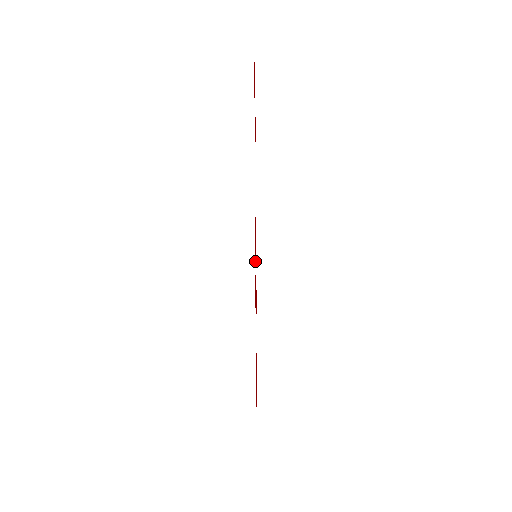
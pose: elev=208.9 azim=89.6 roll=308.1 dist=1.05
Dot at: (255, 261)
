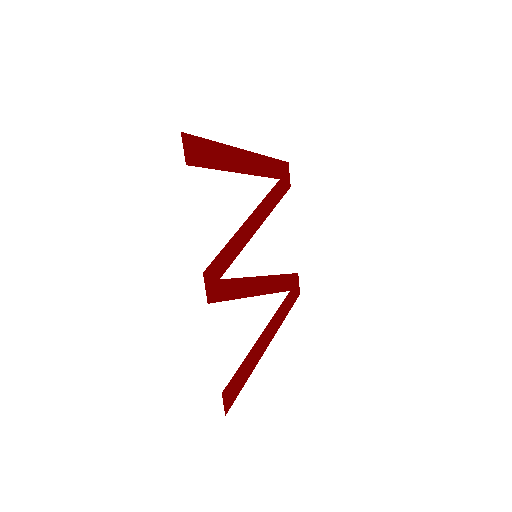
Dot at: (226, 269)
